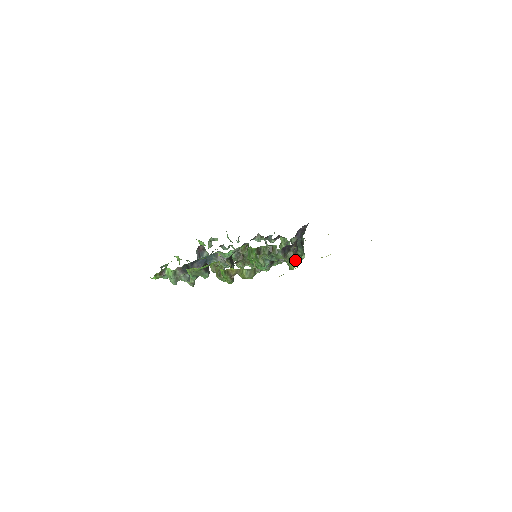
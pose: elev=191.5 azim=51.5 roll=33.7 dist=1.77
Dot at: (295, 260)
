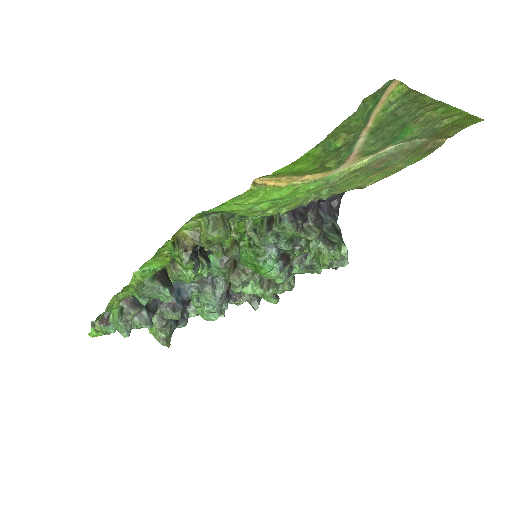
Dot at: (326, 246)
